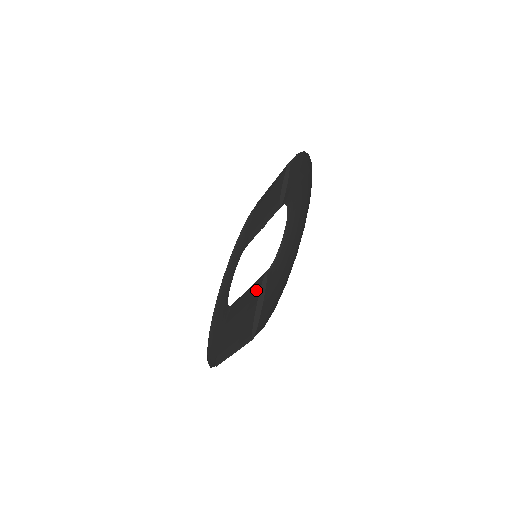
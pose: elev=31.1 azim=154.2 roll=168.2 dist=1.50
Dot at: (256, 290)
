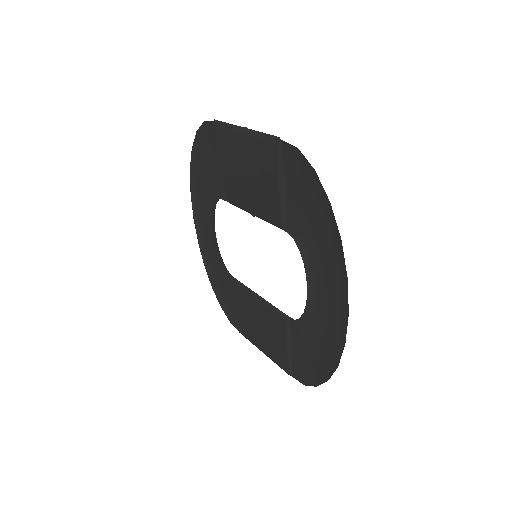
Dot at: (279, 328)
